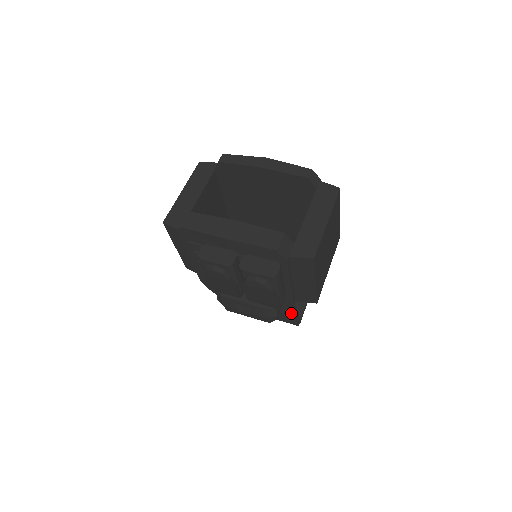
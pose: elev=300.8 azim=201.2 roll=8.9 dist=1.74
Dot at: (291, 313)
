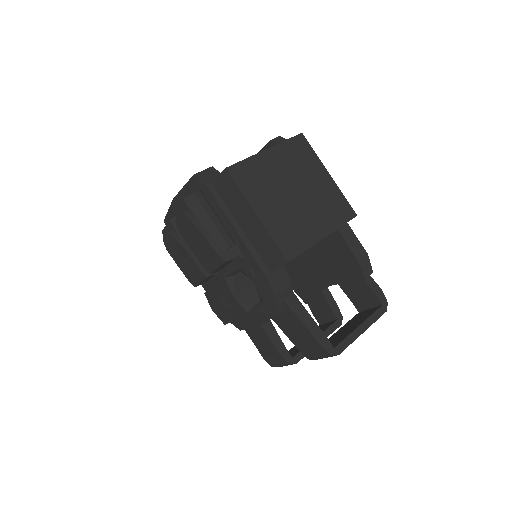
Dot at: (296, 316)
